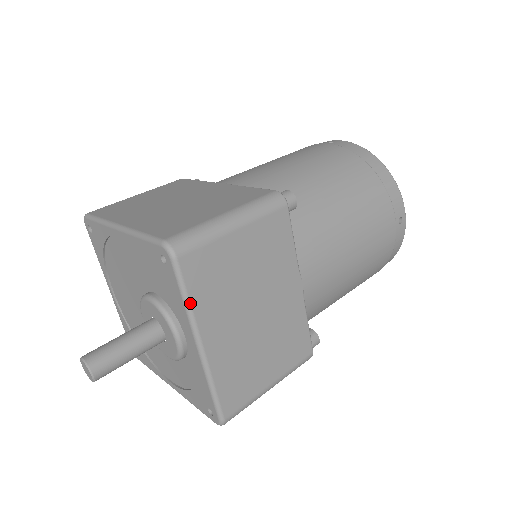
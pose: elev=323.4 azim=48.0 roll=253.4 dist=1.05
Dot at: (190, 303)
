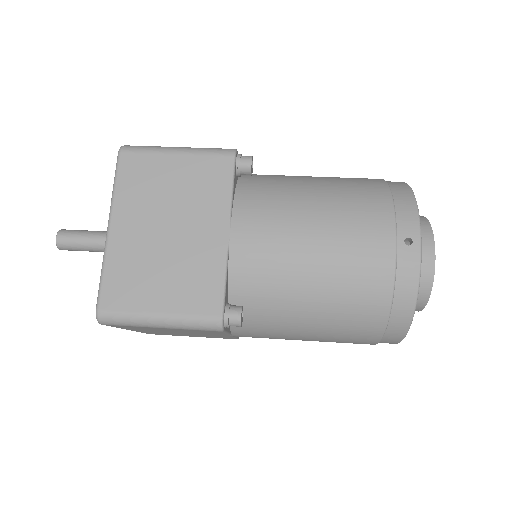
Dot at: (115, 188)
